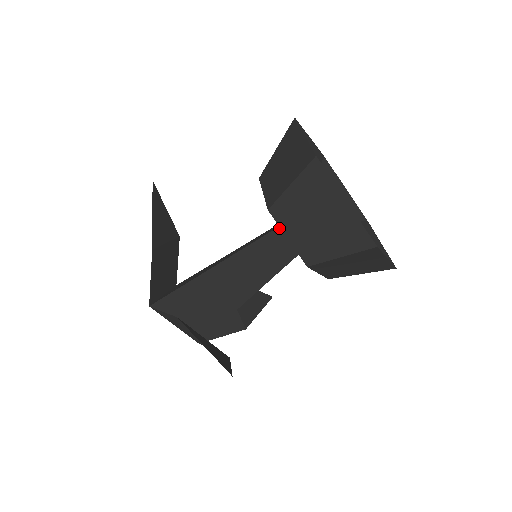
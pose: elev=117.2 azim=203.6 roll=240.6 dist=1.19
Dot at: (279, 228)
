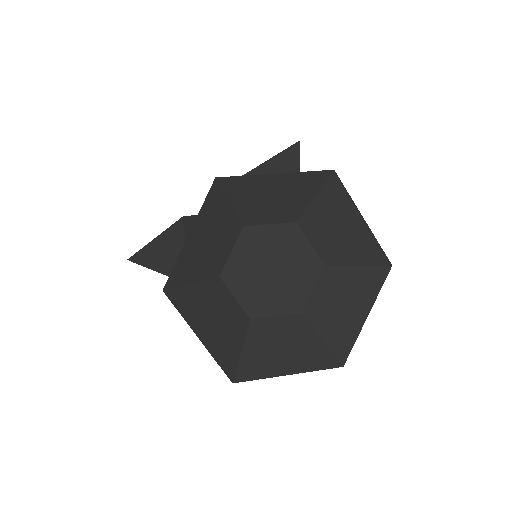
Dot at: occluded
